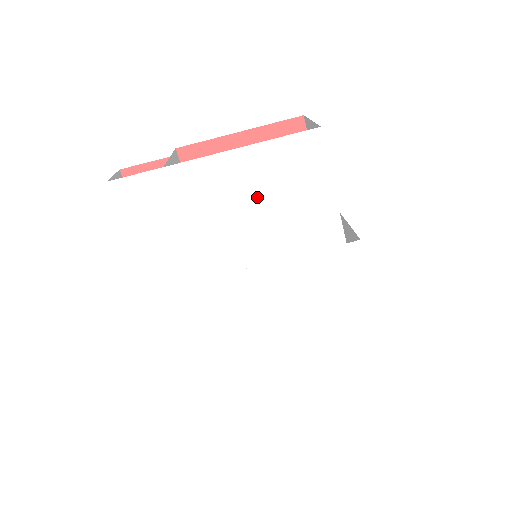
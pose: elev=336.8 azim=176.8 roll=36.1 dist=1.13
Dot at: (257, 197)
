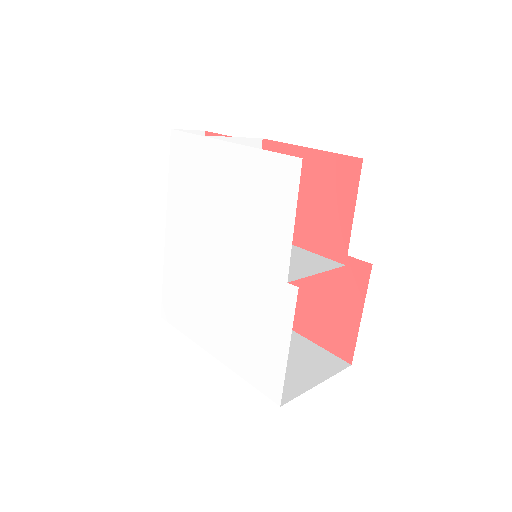
Dot at: (242, 194)
